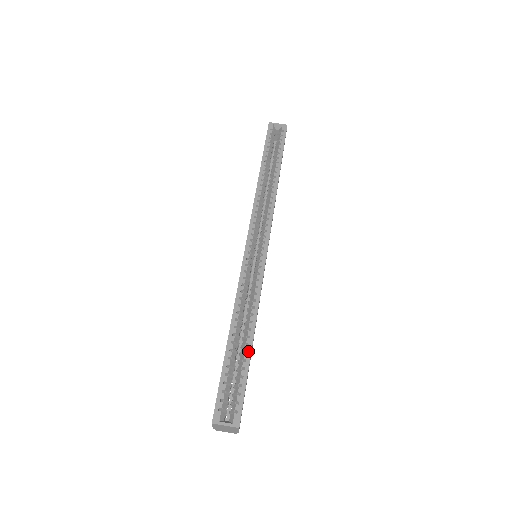
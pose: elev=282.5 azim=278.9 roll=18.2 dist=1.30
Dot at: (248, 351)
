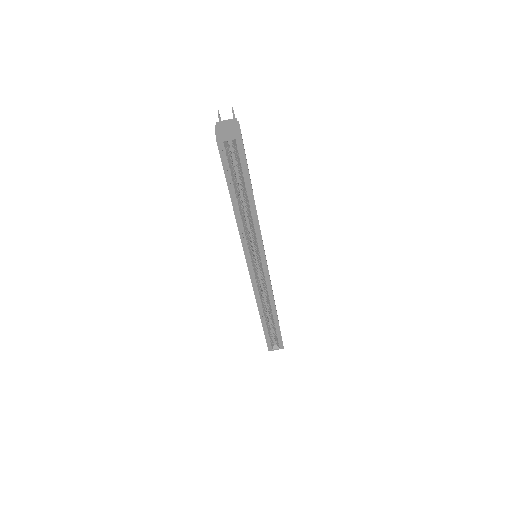
Dot at: (277, 324)
